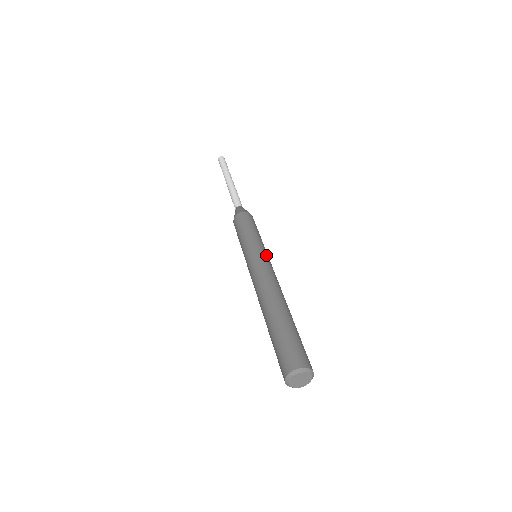
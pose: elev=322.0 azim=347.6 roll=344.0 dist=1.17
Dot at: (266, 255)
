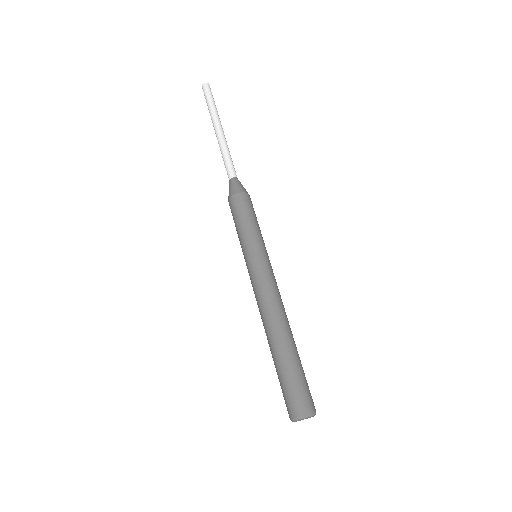
Dot at: occluded
